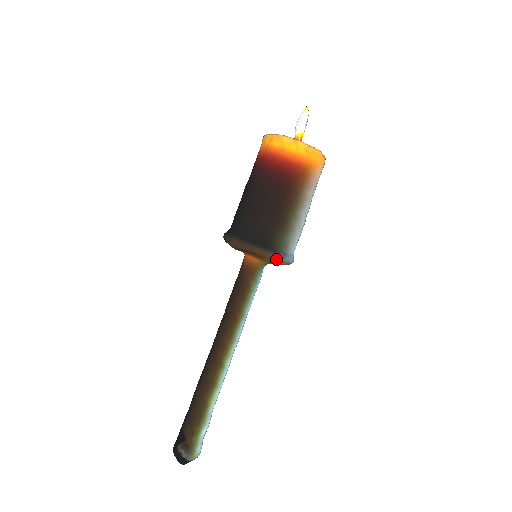
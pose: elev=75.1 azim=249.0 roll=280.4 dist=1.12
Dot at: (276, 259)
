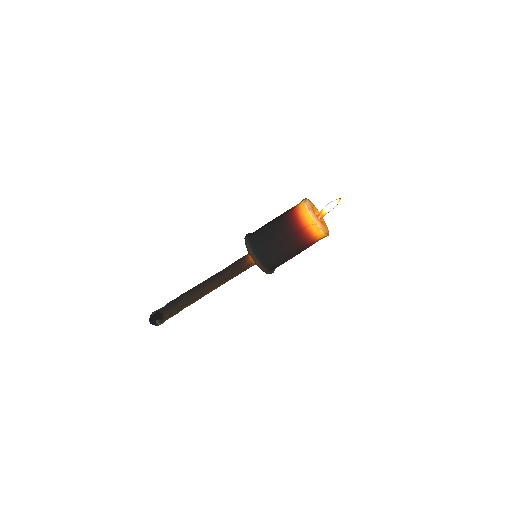
Dot at: occluded
